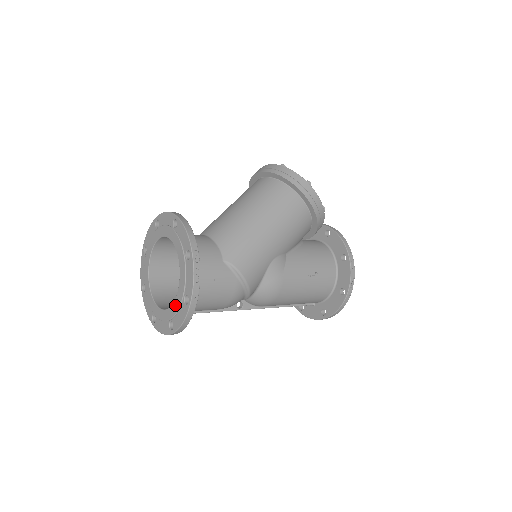
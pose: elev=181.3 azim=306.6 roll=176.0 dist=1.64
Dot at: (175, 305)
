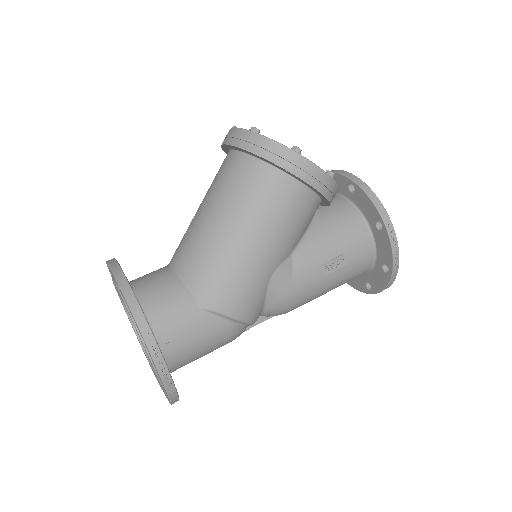
Dot at: occluded
